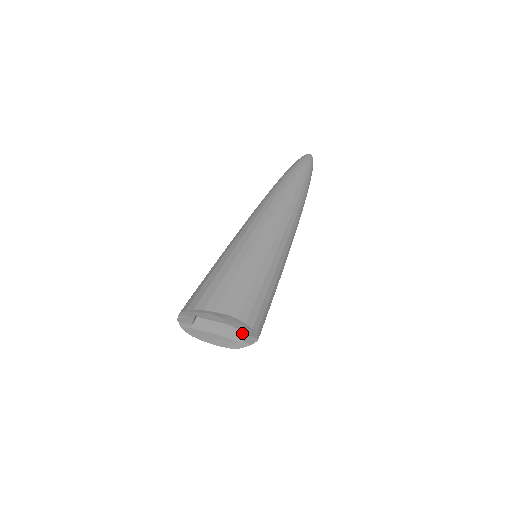
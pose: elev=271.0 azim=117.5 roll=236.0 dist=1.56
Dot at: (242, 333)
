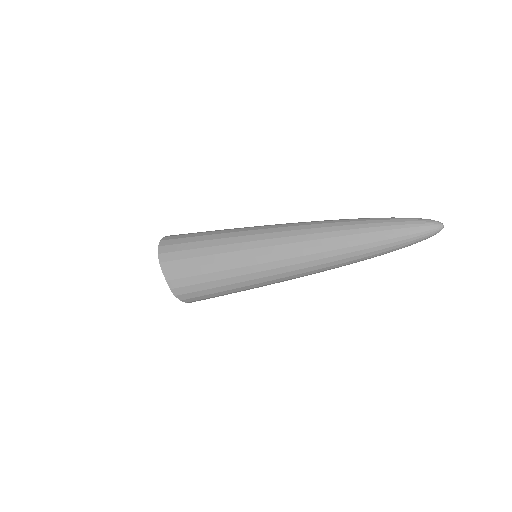
Dot at: occluded
